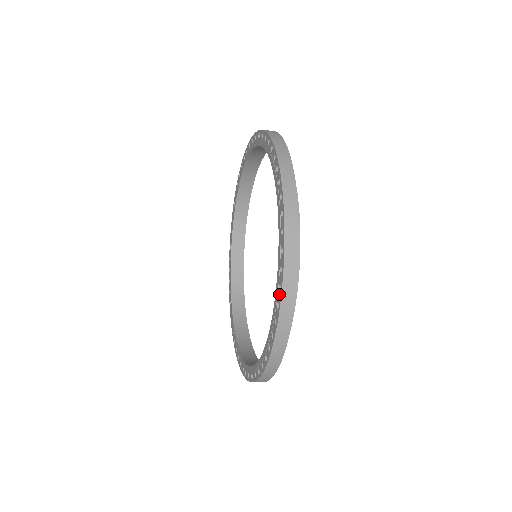
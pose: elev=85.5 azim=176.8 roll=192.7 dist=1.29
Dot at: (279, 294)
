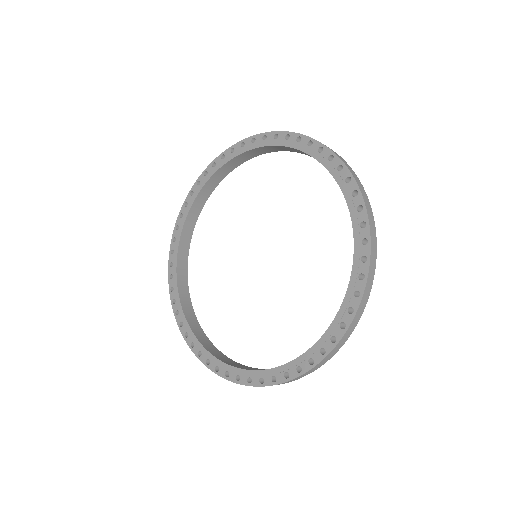
Dot at: (324, 152)
